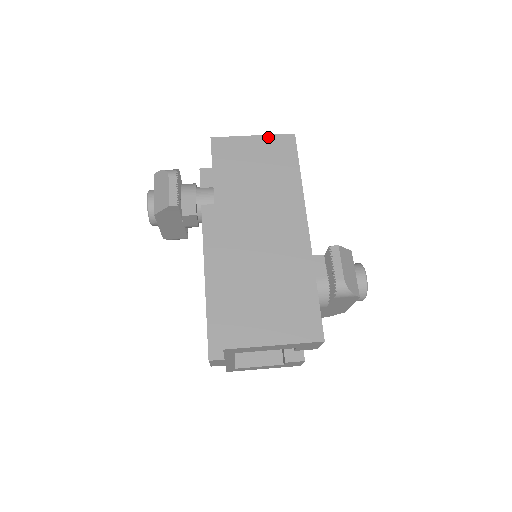
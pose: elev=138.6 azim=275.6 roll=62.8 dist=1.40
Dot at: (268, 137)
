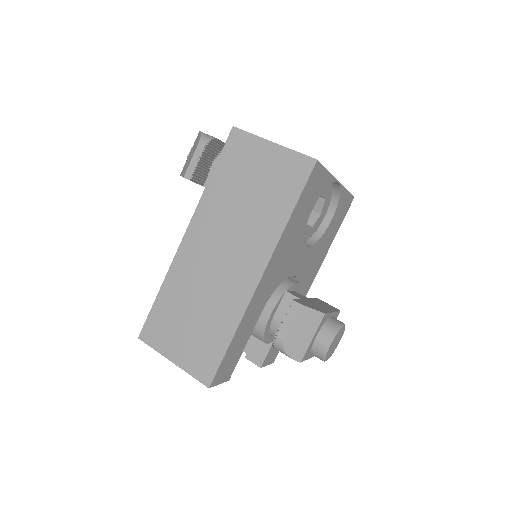
Dot at: (287, 151)
